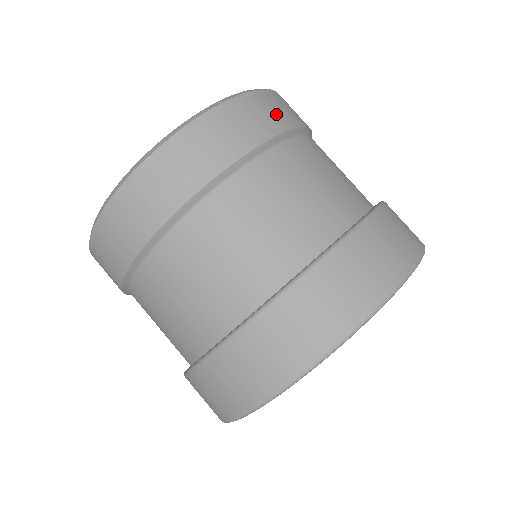
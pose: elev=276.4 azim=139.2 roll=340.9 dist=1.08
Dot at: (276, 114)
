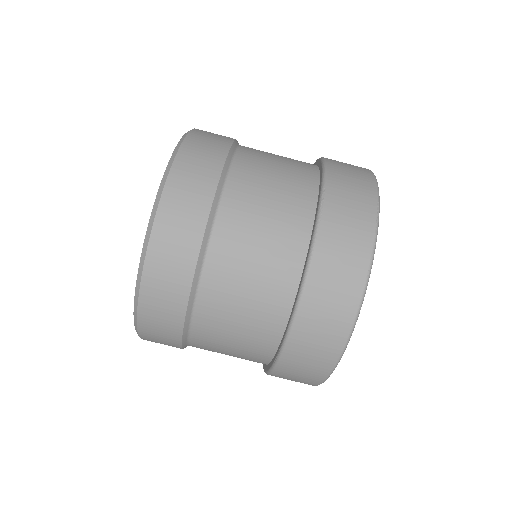
Dot at: (194, 196)
